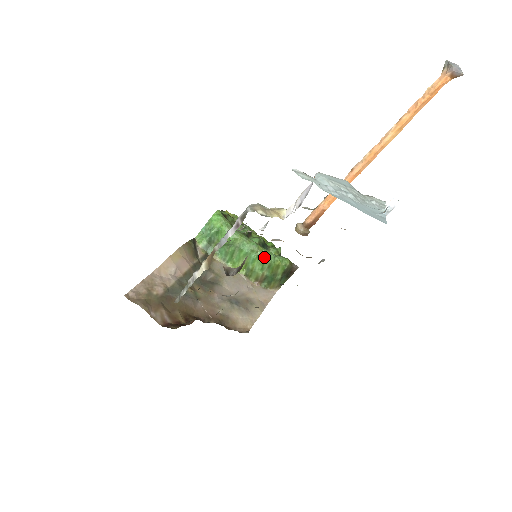
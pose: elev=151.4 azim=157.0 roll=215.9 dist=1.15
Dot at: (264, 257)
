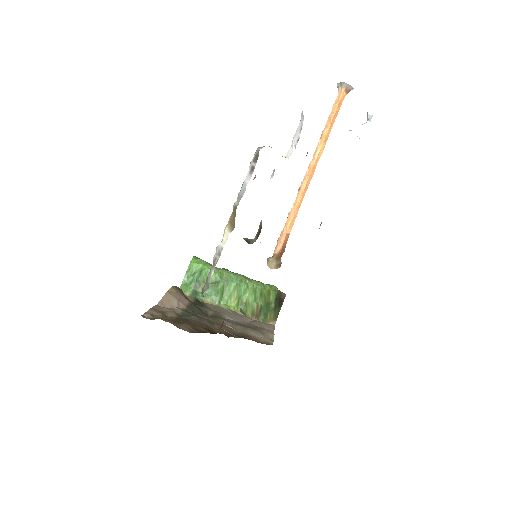
Dot at: (254, 285)
